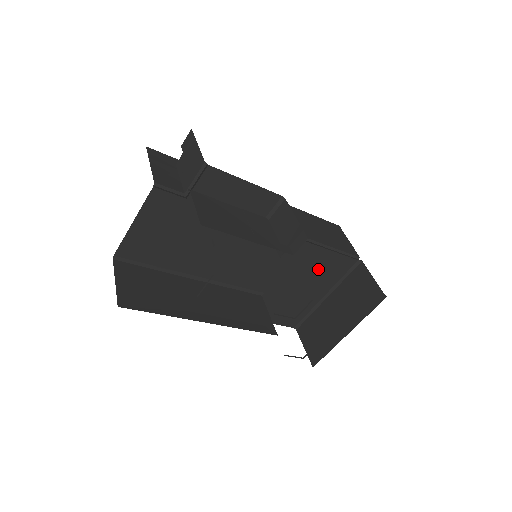
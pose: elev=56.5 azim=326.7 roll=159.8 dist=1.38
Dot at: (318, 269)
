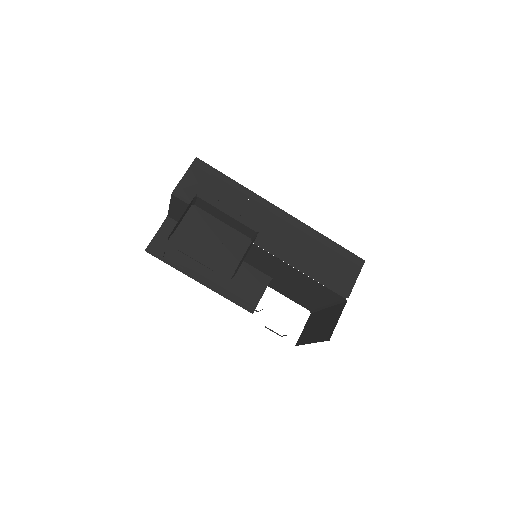
Dot at: (311, 286)
